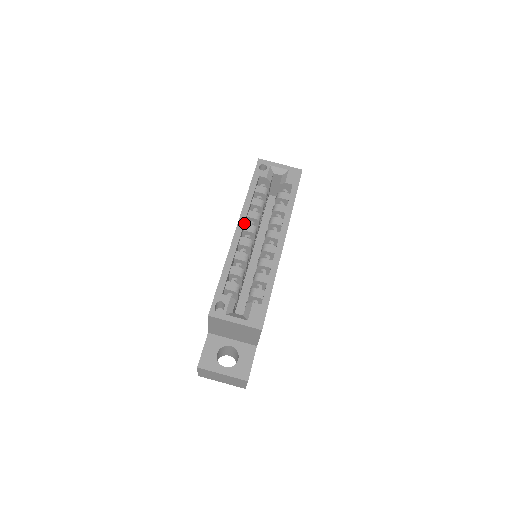
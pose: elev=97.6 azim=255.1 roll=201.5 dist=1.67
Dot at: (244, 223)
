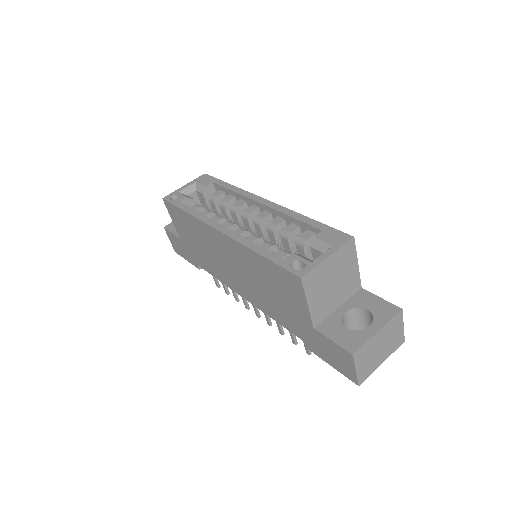
Dot at: (217, 225)
